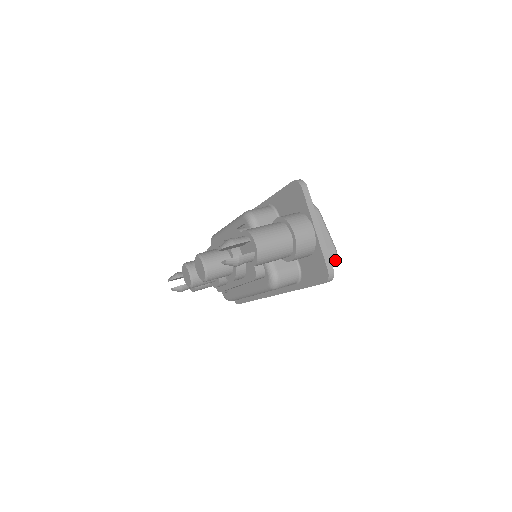
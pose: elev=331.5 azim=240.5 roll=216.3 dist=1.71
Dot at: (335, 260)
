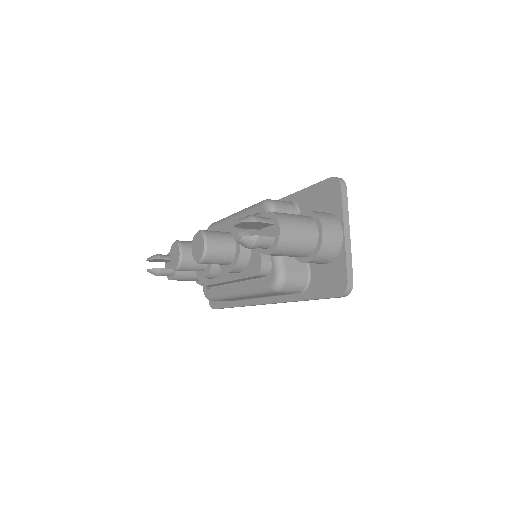
Dot at: occluded
